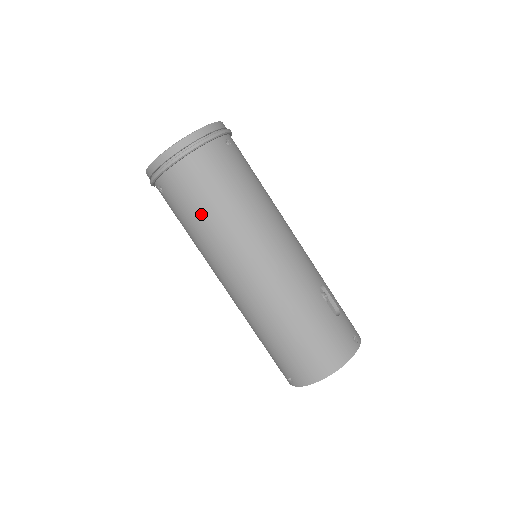
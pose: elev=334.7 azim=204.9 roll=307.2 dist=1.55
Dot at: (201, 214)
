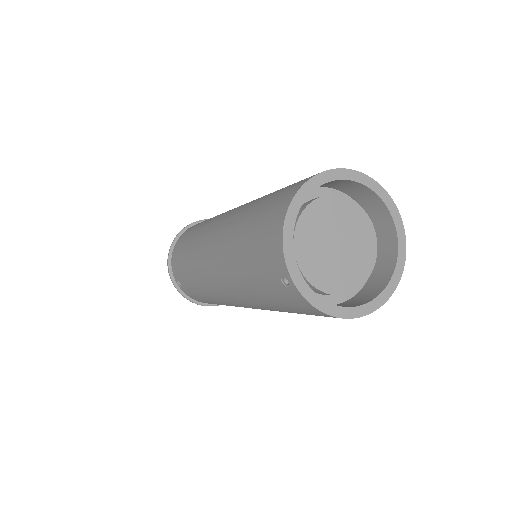
Dot at: (185, 254)
